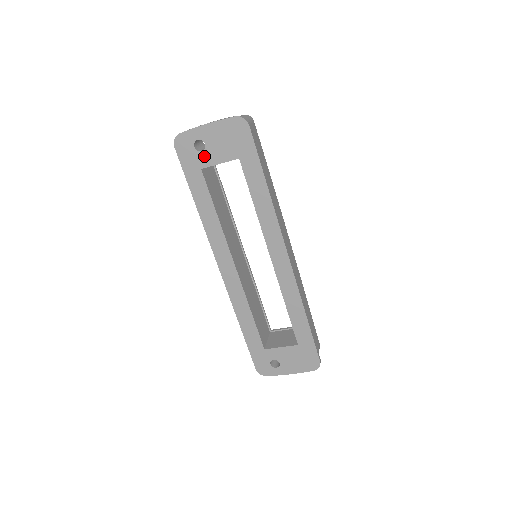
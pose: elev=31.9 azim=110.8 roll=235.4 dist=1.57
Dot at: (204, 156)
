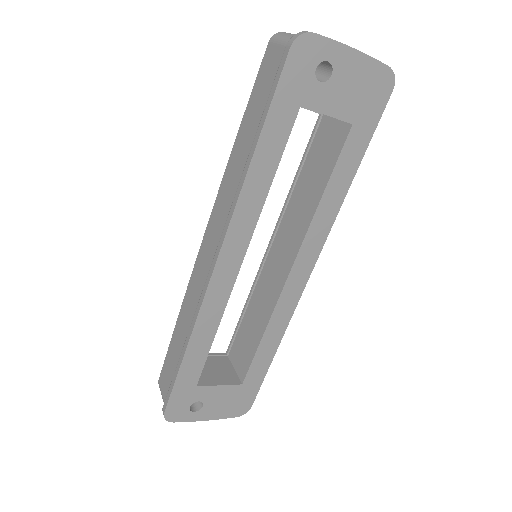
Dot at: (318, 91)
